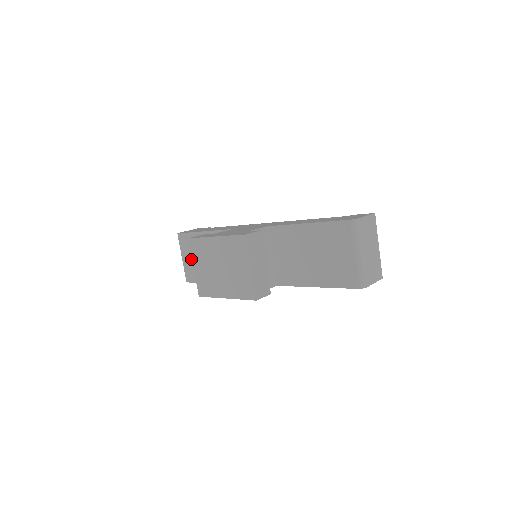
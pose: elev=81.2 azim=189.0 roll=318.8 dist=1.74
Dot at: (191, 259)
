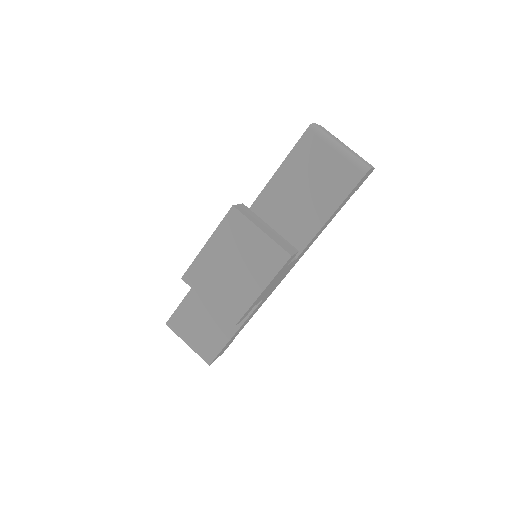
Dot at: (197, 333)
